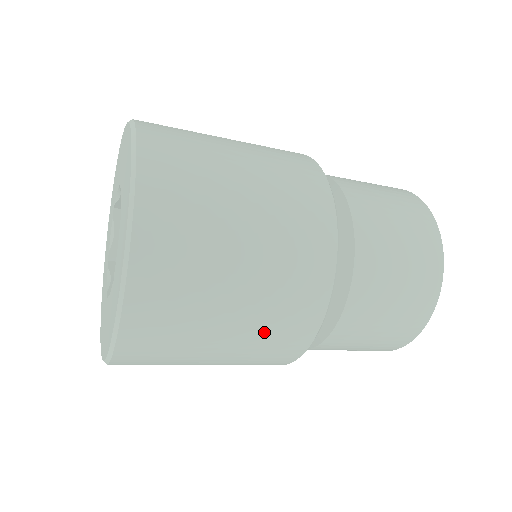
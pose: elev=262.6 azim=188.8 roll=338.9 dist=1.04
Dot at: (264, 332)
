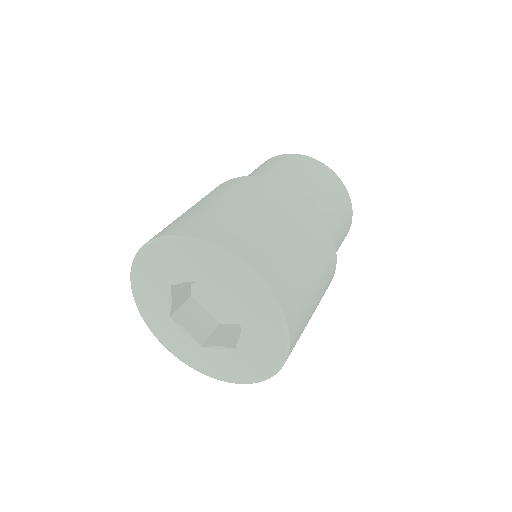
Dot at: (319, 255)
